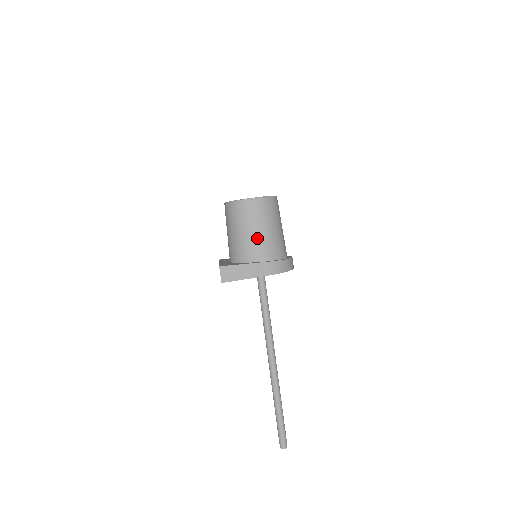
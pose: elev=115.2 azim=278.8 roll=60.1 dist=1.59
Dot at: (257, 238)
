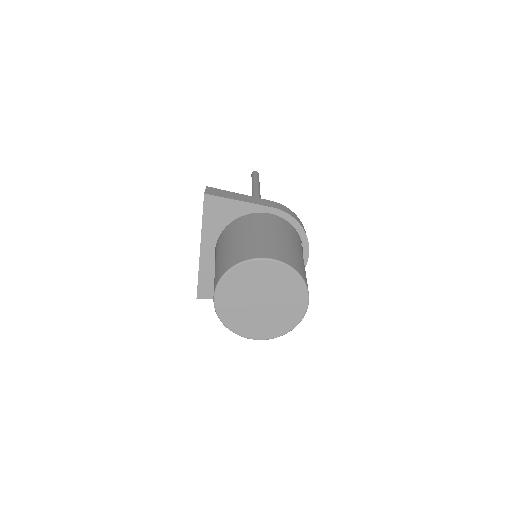
Dot at: occluded
